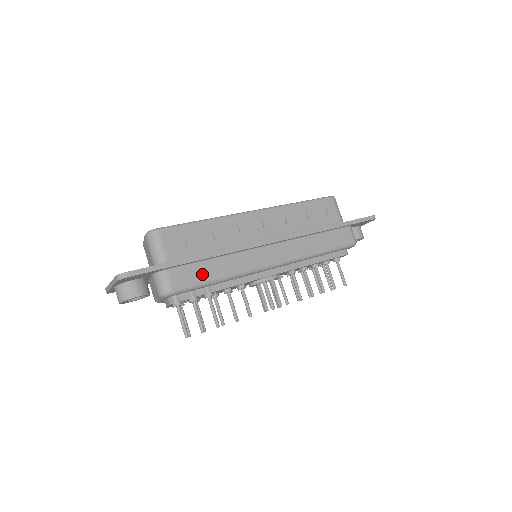
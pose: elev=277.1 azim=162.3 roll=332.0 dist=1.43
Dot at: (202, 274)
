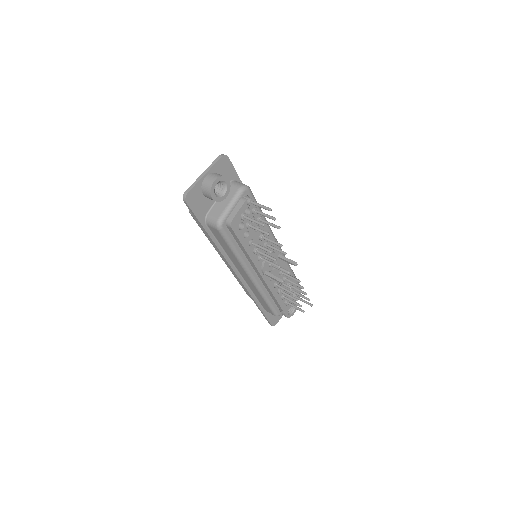
Dot at: occluded
